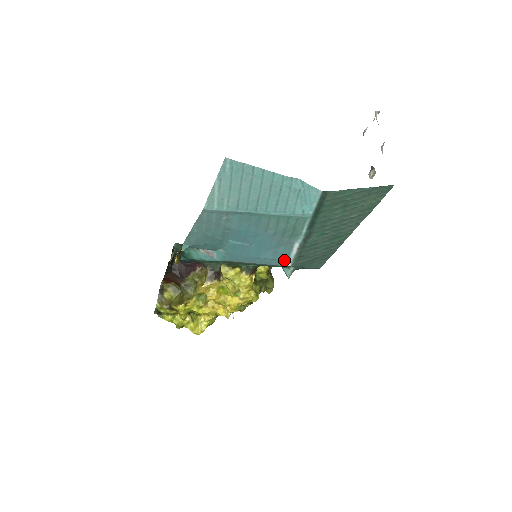
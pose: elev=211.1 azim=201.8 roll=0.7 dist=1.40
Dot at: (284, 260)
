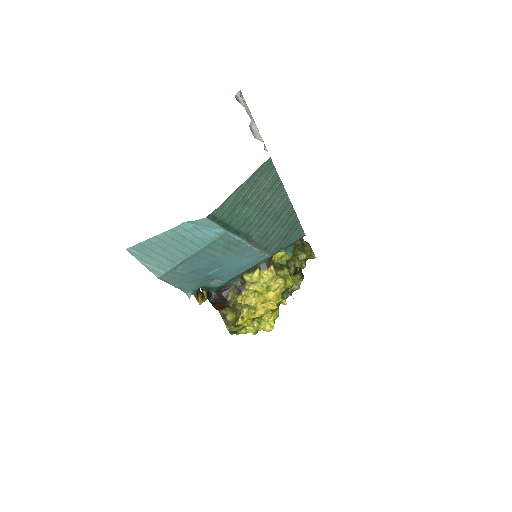
Dot at: (262, 255)
